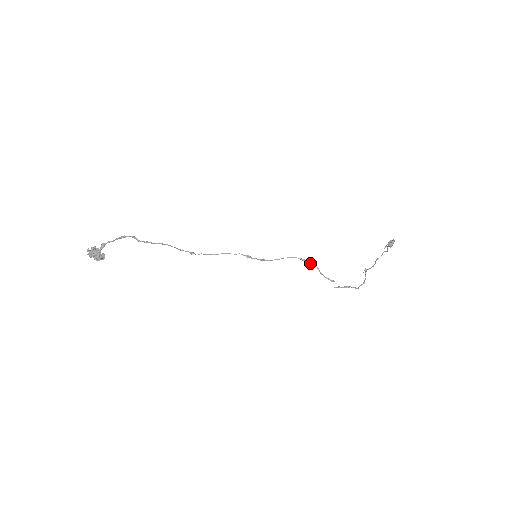
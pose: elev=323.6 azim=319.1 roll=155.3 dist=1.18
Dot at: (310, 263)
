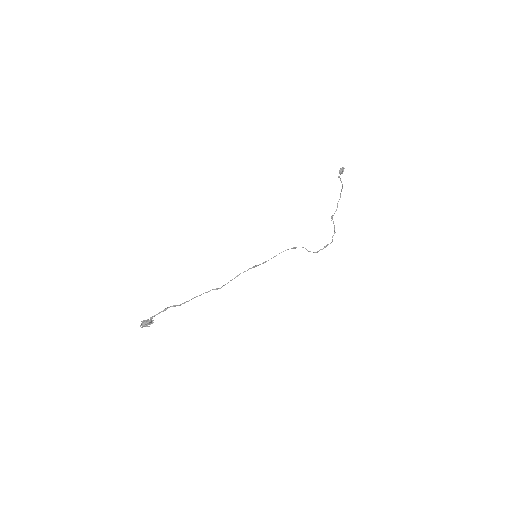
Dot at: occluded
